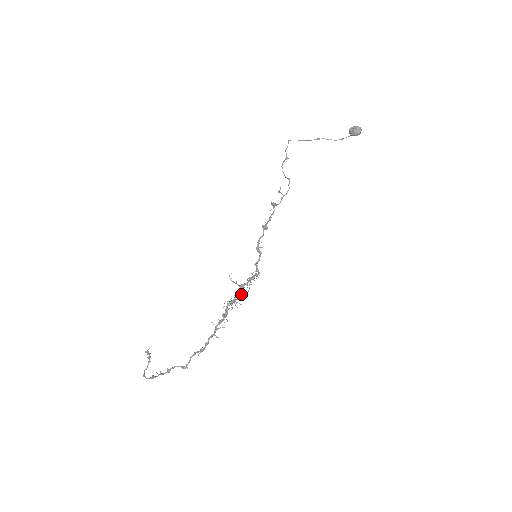
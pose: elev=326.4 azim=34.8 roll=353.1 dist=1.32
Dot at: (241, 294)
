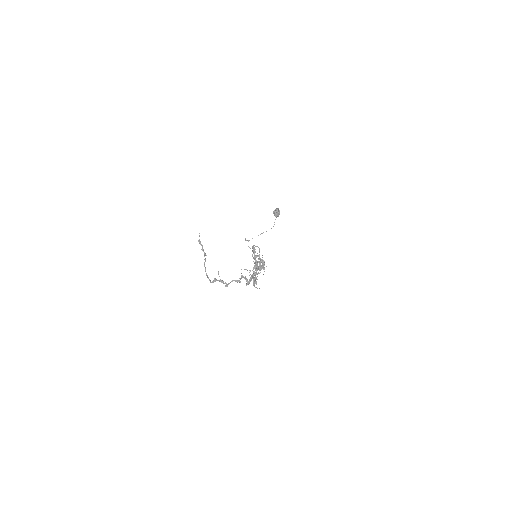
Dot at: (257, 263)
